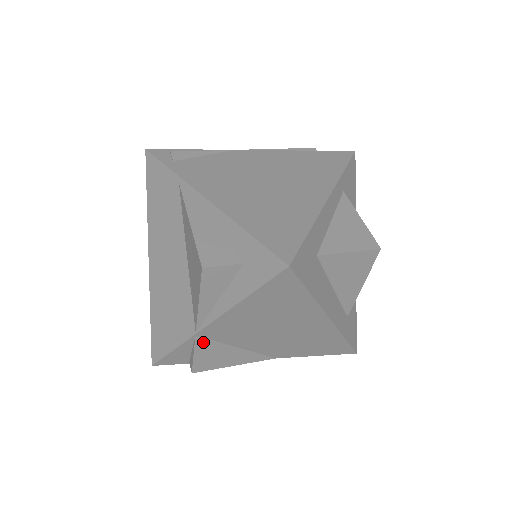
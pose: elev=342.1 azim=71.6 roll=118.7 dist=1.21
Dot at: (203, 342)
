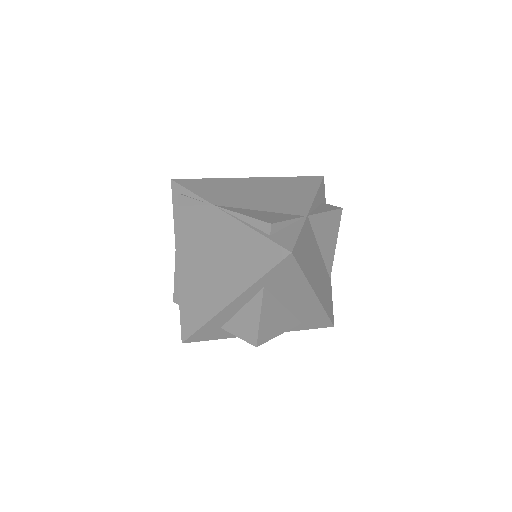
Dot at: occluded
